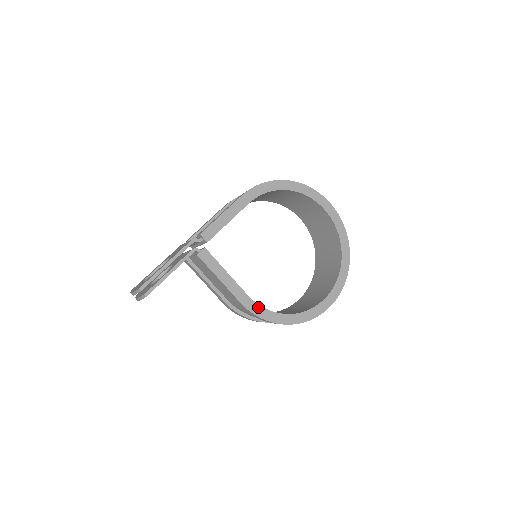
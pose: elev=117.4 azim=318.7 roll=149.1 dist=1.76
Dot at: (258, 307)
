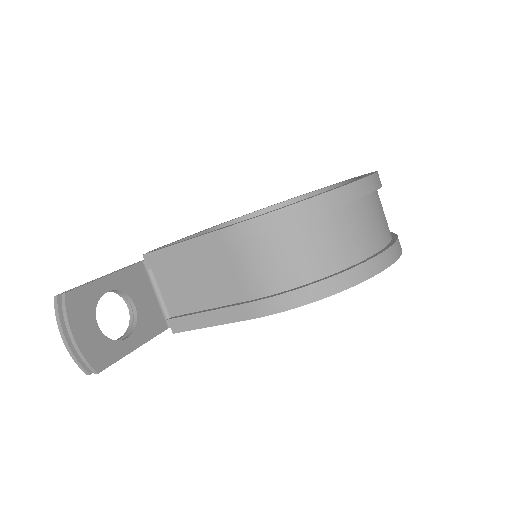
Dot at: occluded
